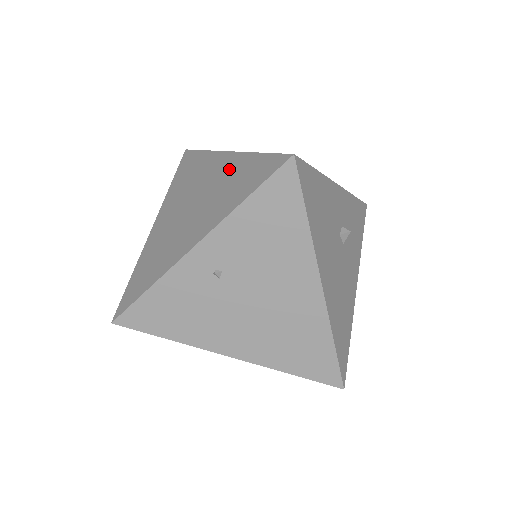
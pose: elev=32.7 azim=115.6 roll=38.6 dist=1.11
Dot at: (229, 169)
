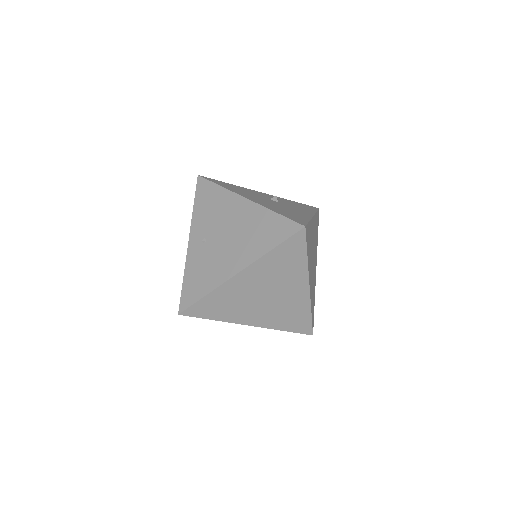
Dot at: occluded
